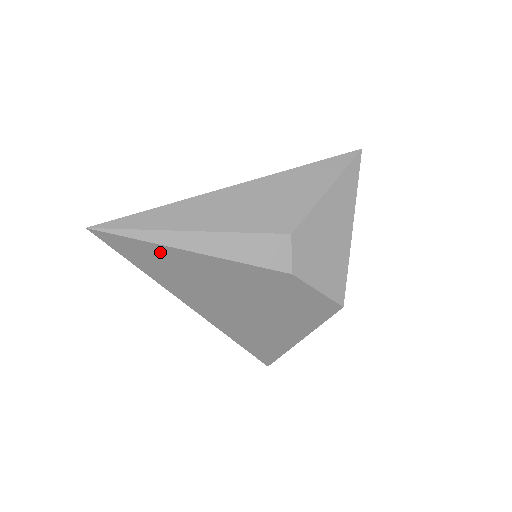
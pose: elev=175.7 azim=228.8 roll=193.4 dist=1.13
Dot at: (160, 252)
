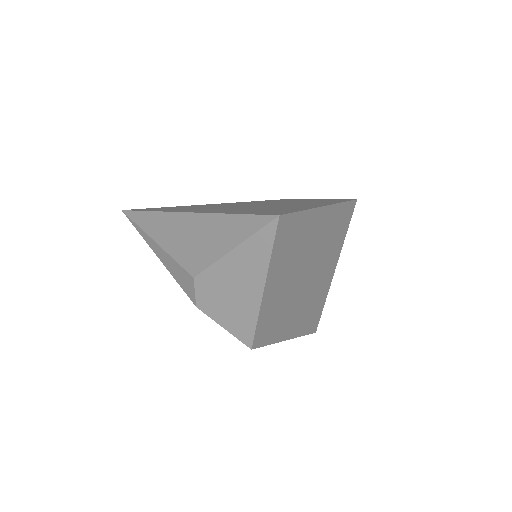
Dot at: occluded
